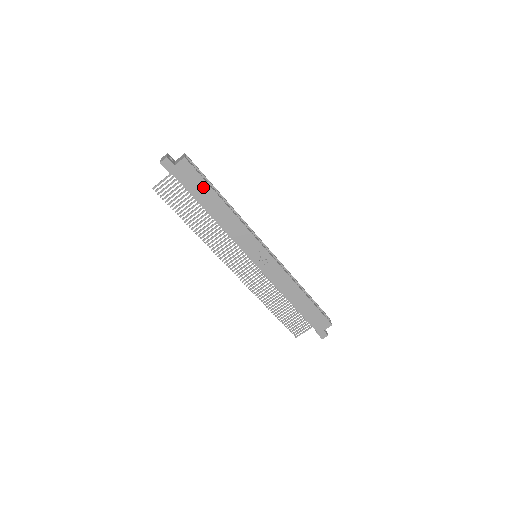
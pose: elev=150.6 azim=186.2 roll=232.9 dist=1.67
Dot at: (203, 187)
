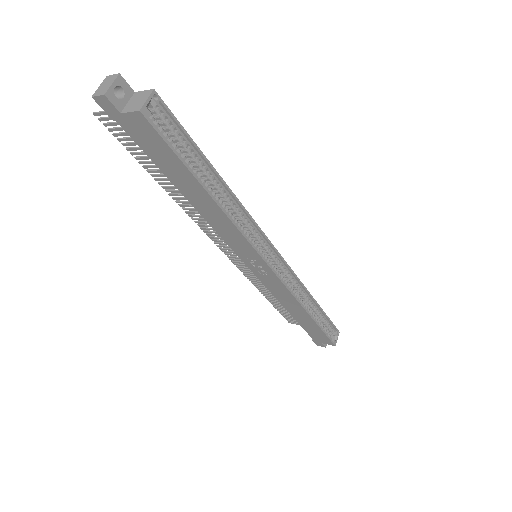
Dot at: (175, 164)
